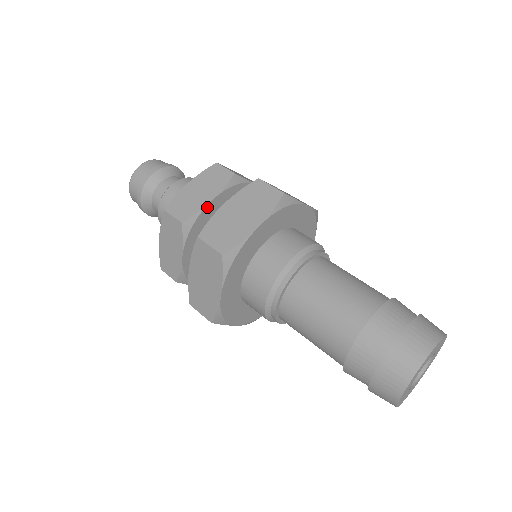
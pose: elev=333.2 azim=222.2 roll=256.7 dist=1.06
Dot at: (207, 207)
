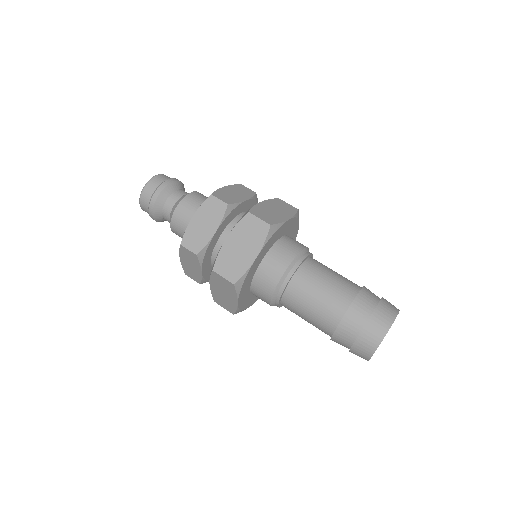
Dot at: (242, 203)
